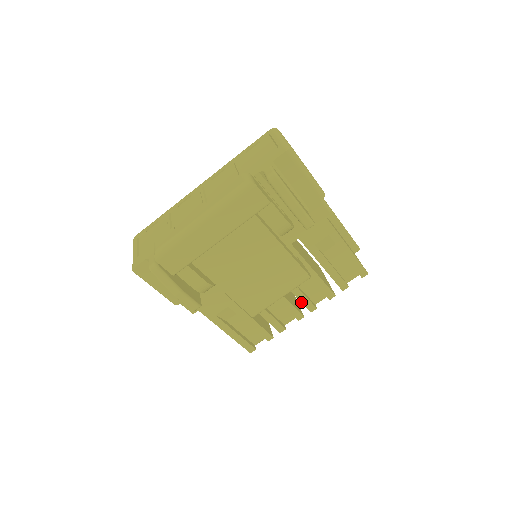
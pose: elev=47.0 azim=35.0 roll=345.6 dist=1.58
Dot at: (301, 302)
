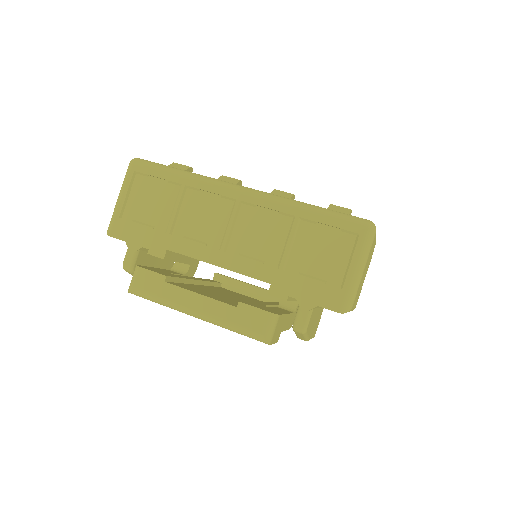
Dot at: occluded
